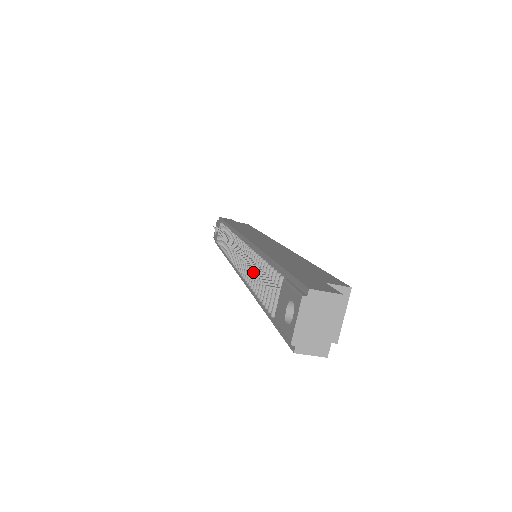
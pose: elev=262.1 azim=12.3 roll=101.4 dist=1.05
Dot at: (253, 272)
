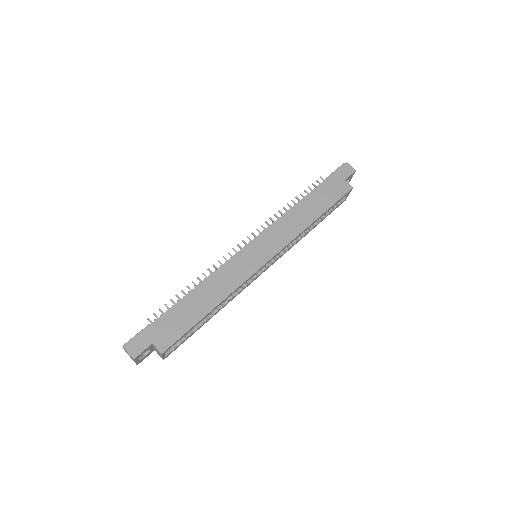
Dot at: occluded
